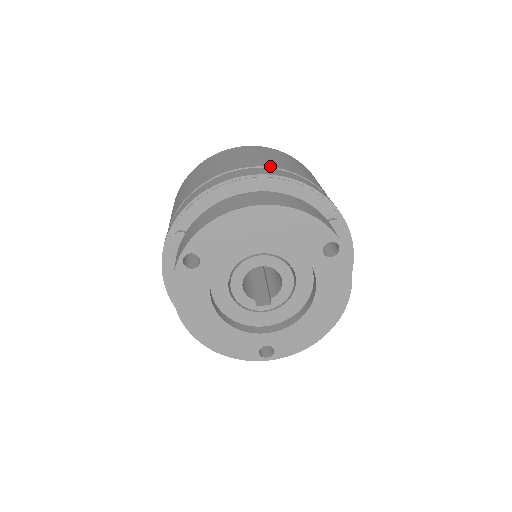
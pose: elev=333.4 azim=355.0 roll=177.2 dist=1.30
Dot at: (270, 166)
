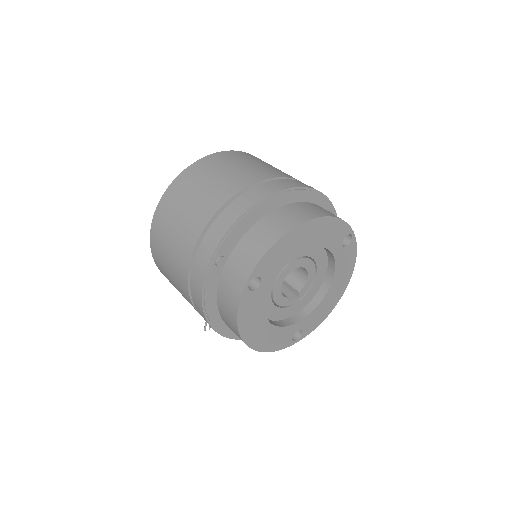
Dot at: (274, 176)
